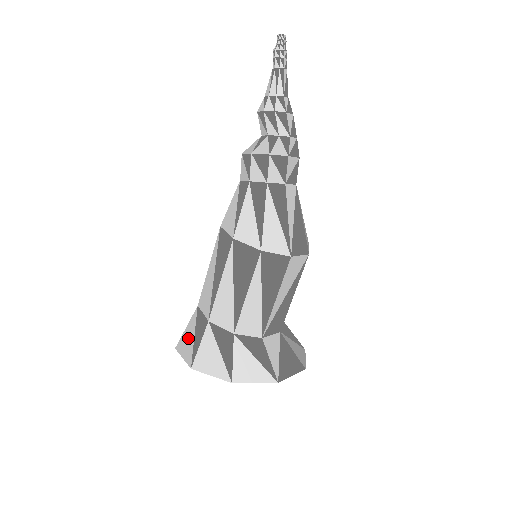
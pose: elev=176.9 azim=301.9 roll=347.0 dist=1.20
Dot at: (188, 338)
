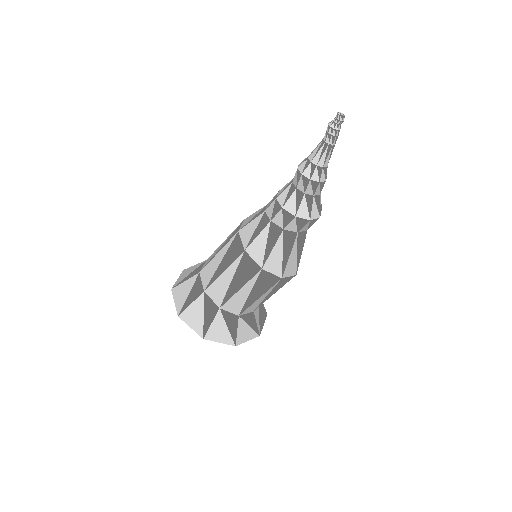
Dot at: (195, 314)
